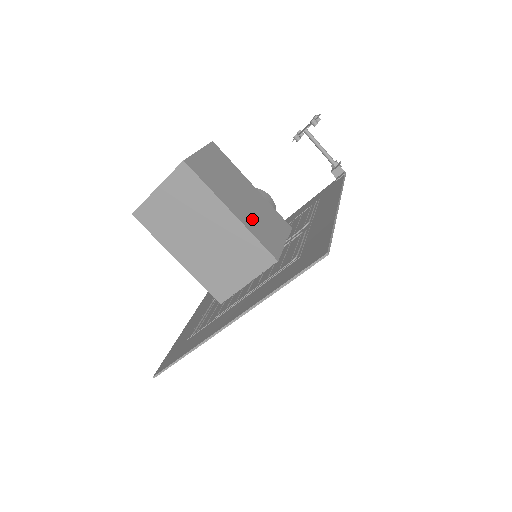
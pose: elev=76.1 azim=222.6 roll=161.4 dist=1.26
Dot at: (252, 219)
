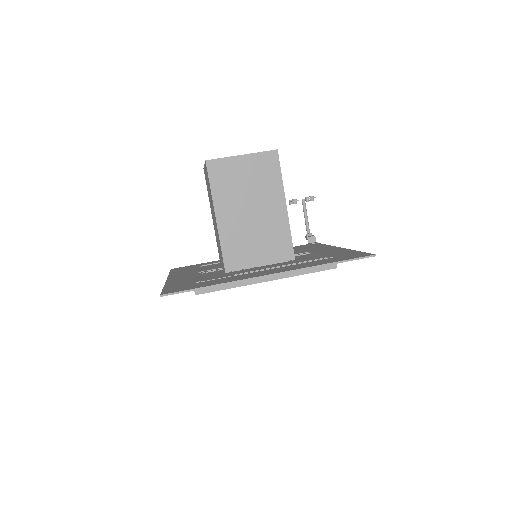
Dot at: occluded
